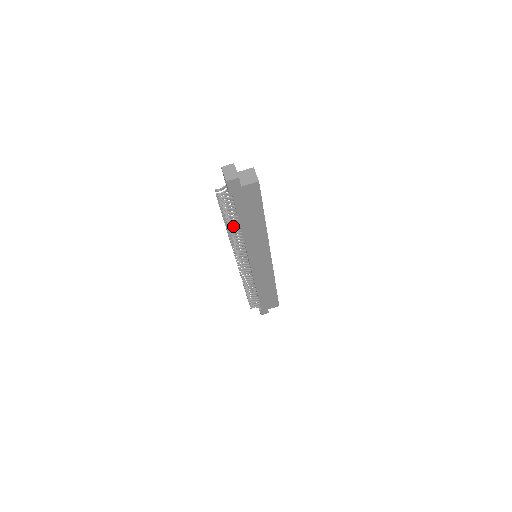
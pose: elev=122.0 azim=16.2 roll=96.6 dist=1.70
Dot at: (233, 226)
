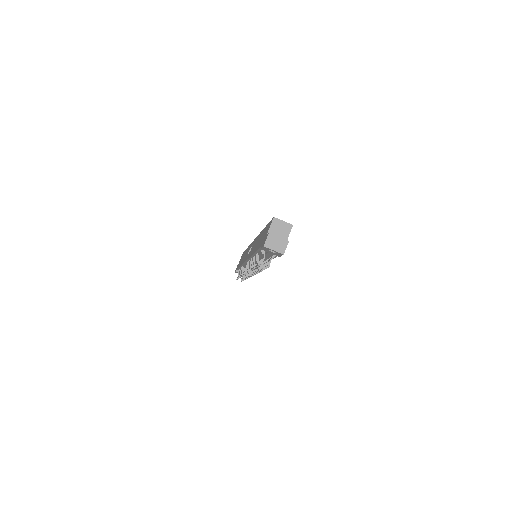
Dot at: occluded
